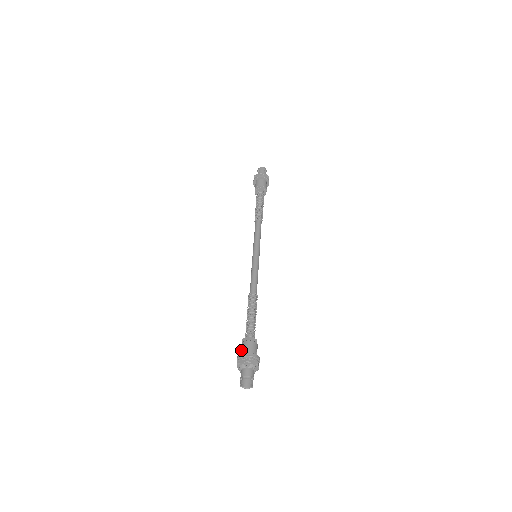
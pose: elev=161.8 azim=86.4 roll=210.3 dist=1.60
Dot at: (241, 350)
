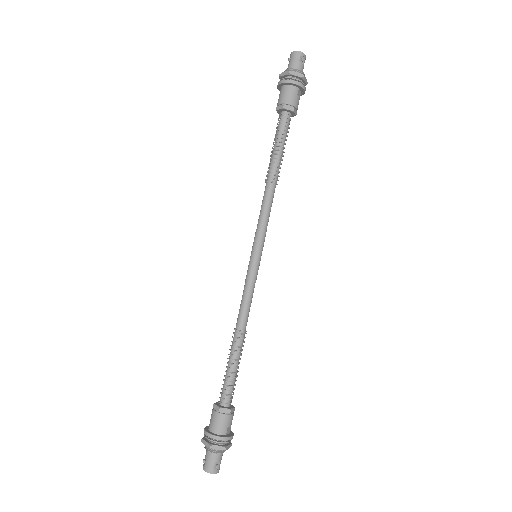
Dot at: occluded
